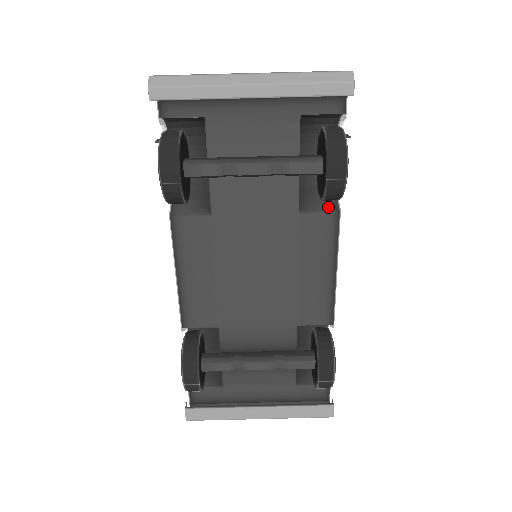
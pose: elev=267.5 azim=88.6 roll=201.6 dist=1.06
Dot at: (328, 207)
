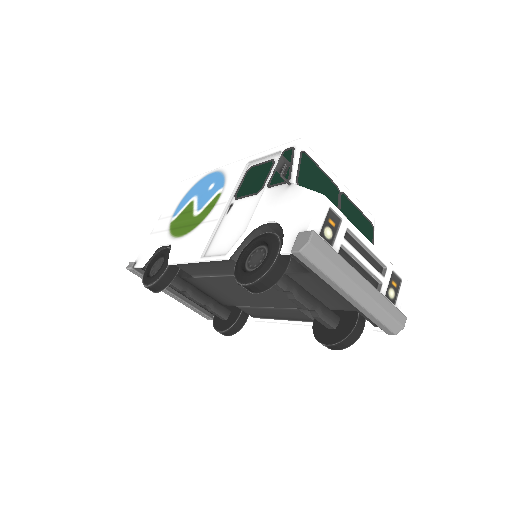
Dot at: occluded
